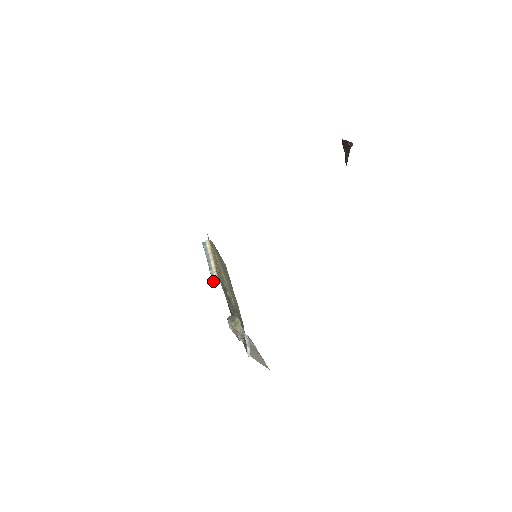
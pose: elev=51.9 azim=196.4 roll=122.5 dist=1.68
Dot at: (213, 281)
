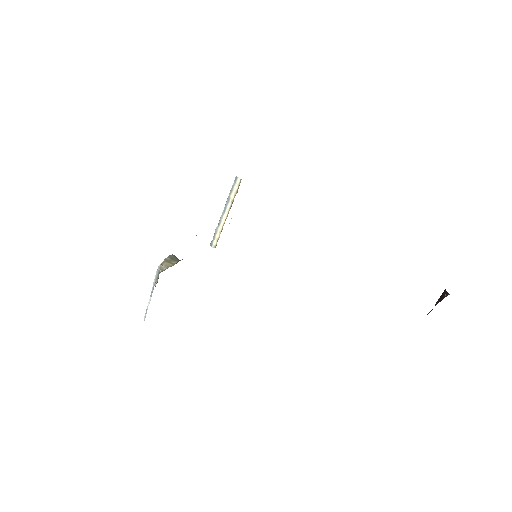
Dot at: (211, 244)
